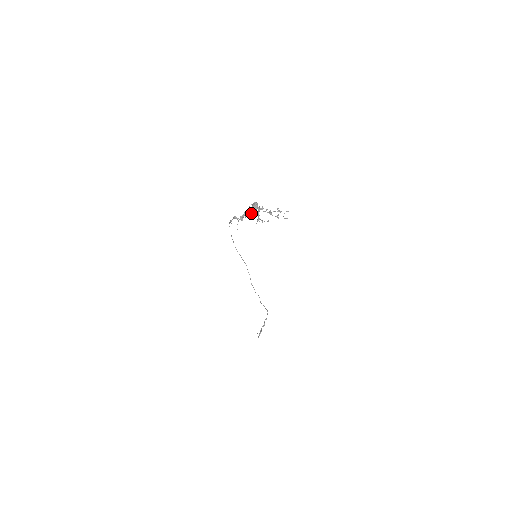
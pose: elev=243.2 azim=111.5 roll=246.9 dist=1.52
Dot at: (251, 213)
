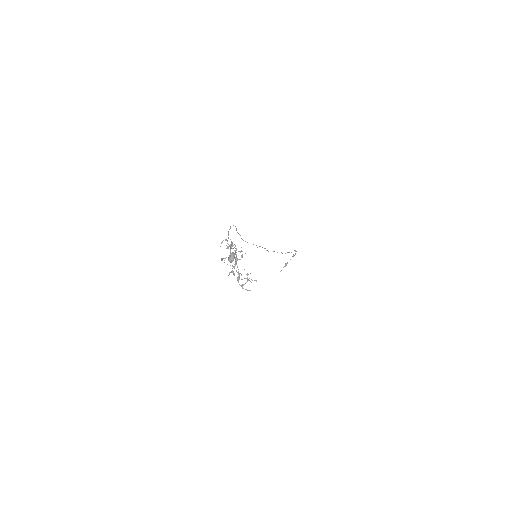
Dot at: occluded
